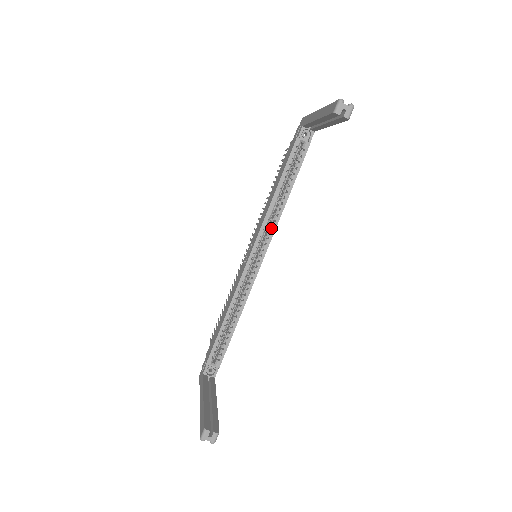
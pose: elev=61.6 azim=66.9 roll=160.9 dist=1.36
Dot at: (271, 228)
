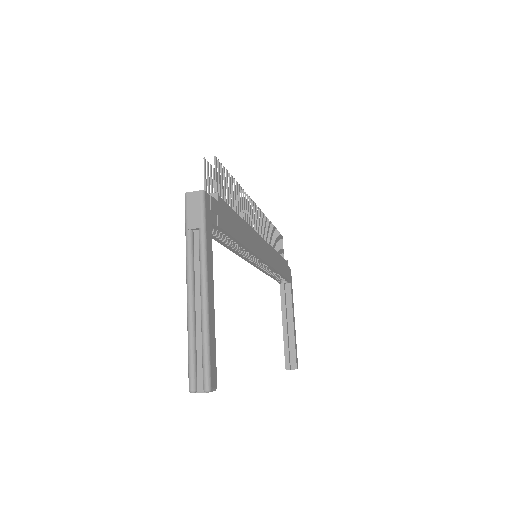
Dot at: occluded
